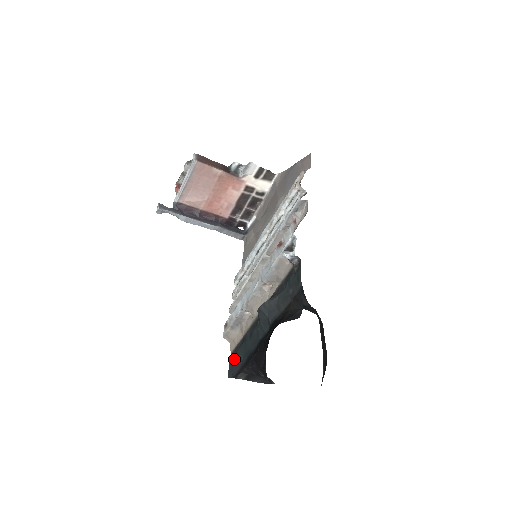
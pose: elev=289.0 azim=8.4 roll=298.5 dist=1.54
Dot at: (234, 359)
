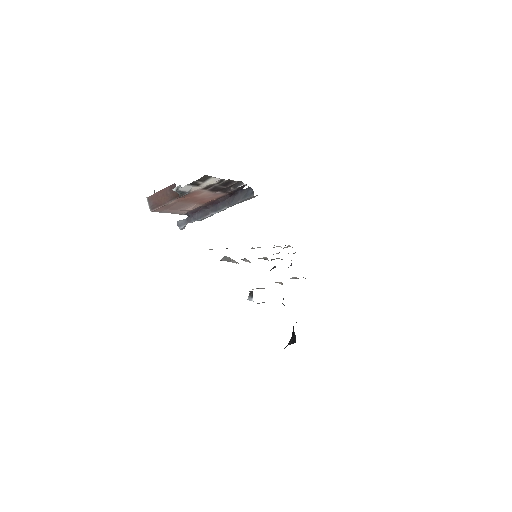
Dot at: occluded
